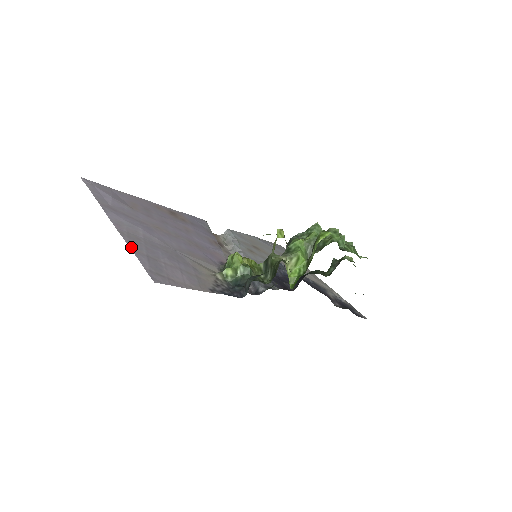
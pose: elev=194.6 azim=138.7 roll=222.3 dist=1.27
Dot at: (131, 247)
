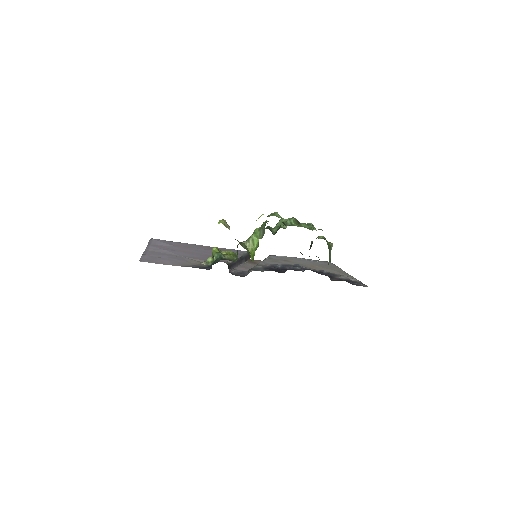
Dot at: (144, 254)
